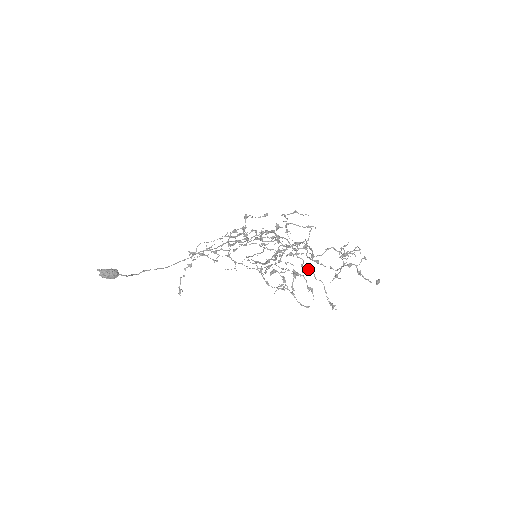
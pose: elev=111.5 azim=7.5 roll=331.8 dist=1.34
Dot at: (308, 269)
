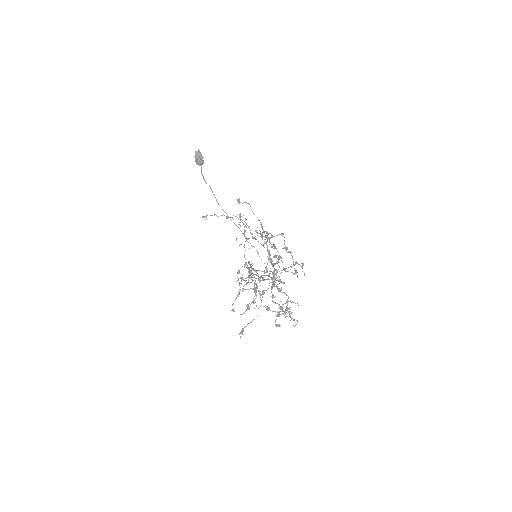
Dot at: occluded
